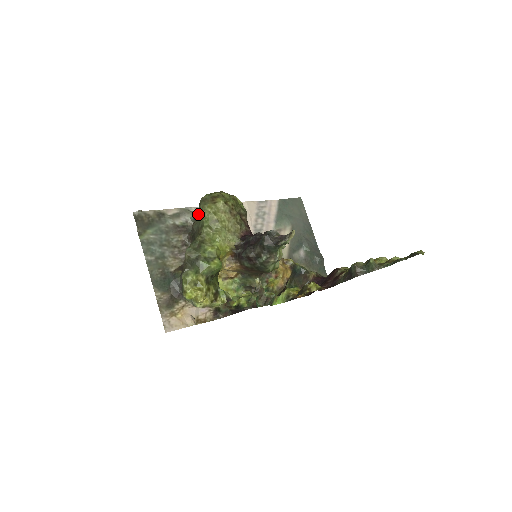
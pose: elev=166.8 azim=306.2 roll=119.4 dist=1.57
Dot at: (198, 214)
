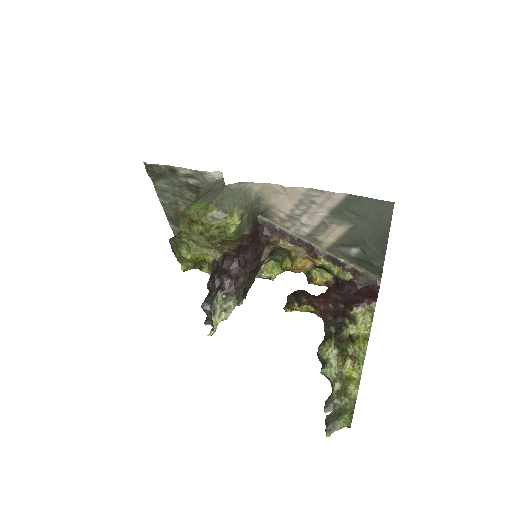
Dot at: occluded
